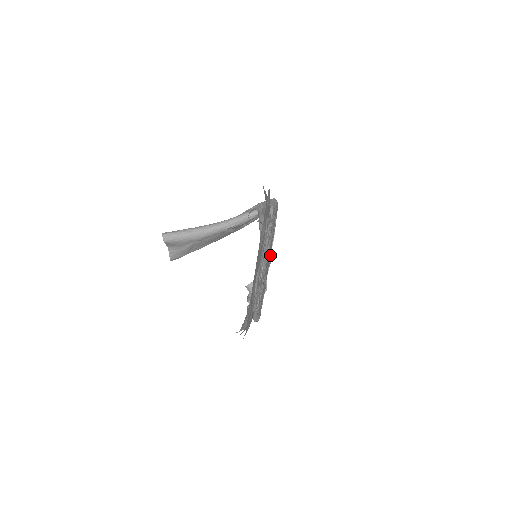
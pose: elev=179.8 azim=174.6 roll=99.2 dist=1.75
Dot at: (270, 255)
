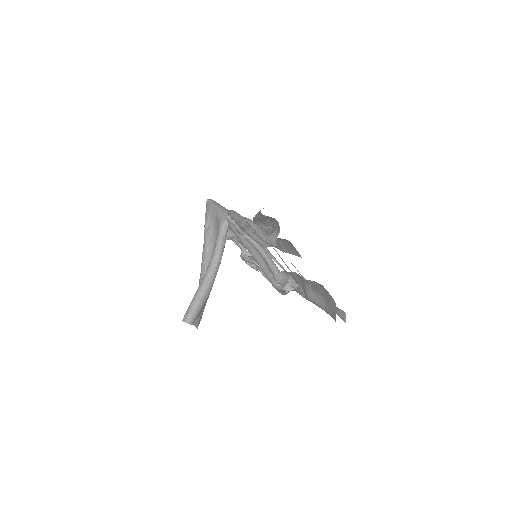
Dot at: (236, 239)
